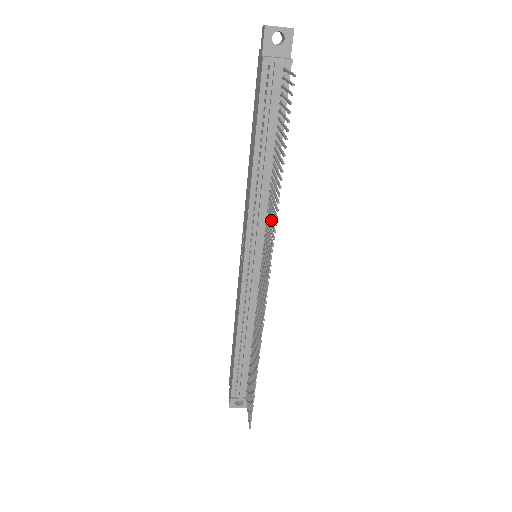
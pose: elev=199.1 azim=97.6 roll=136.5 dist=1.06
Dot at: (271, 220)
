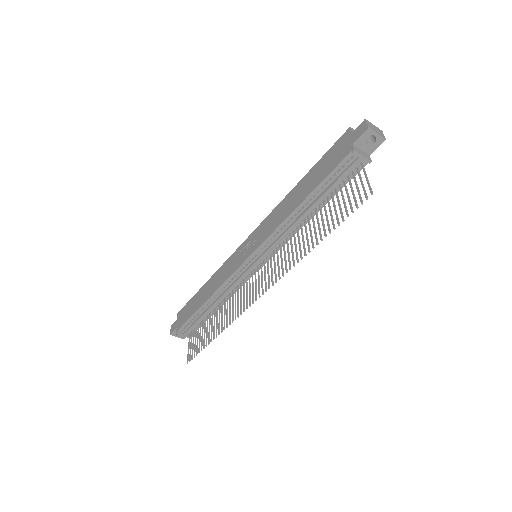
Dot at: (289, 253)
